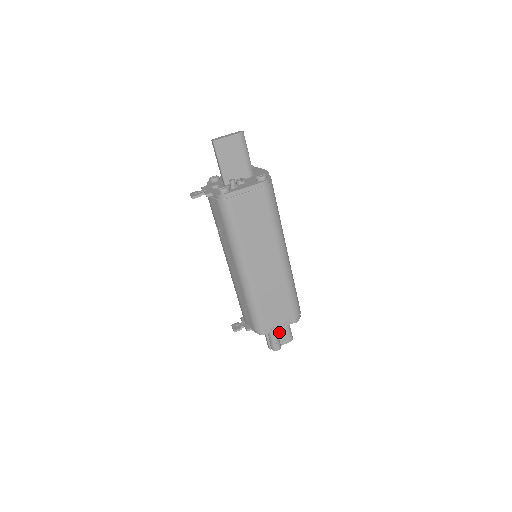
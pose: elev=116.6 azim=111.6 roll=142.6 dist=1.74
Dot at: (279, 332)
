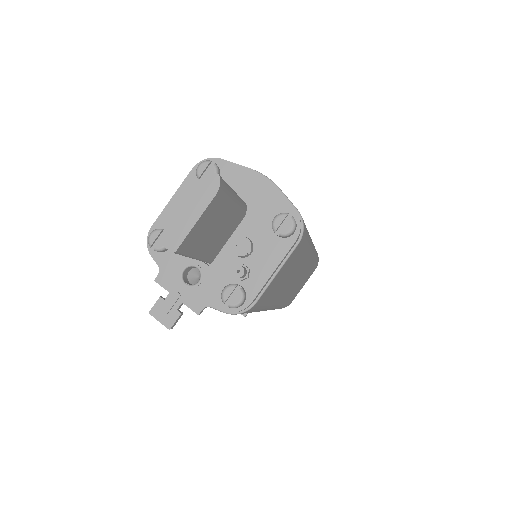
Dot at: occluded
